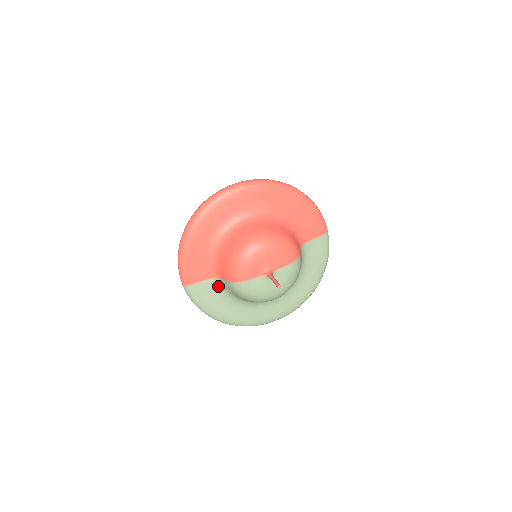
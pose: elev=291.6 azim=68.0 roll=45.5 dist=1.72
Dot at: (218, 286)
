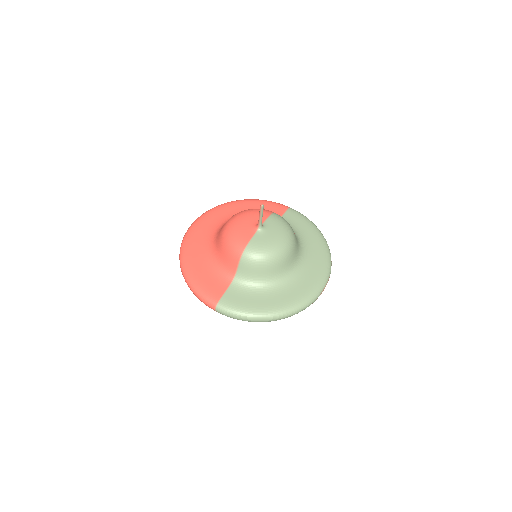
Dot at: (242, 284)
